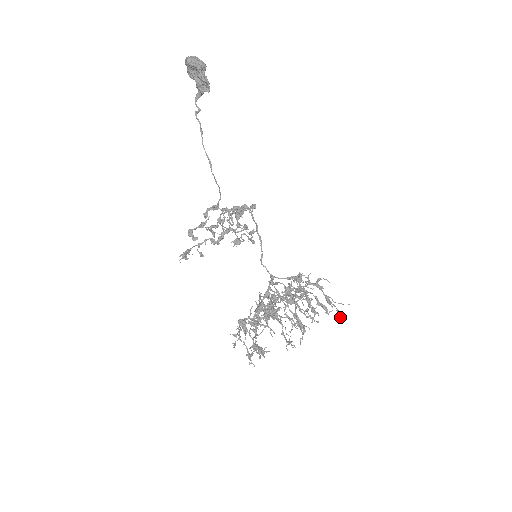
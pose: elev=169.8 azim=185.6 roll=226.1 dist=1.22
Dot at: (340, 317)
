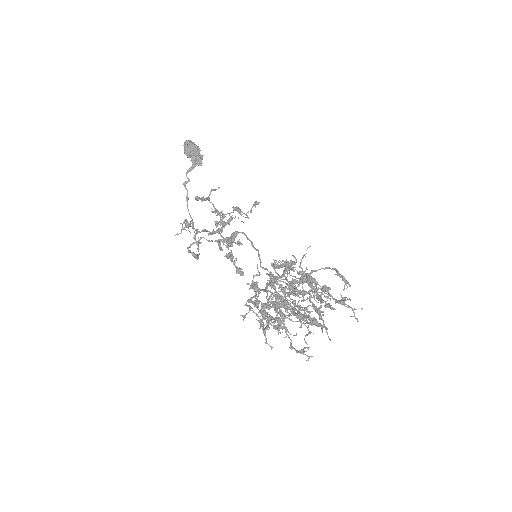
Dot at: (357, 319)
